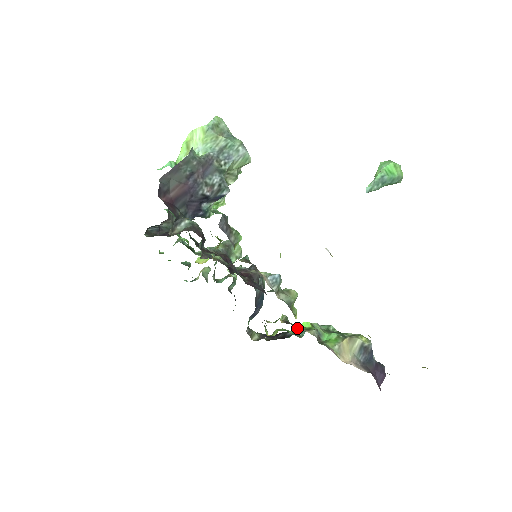
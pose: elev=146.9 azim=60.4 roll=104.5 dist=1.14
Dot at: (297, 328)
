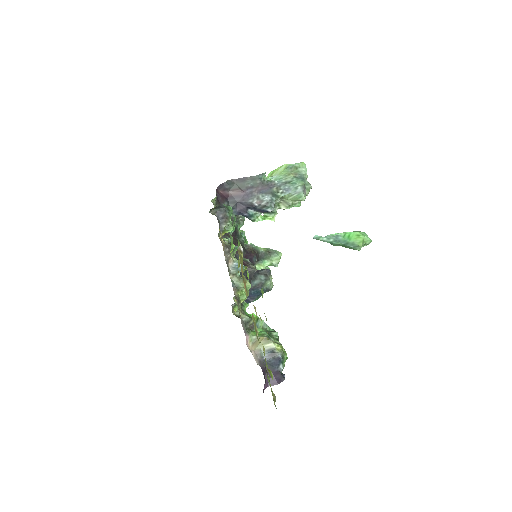
Dot at: occluded
